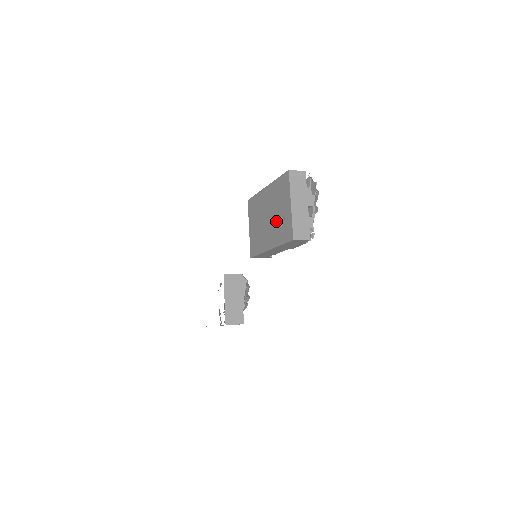
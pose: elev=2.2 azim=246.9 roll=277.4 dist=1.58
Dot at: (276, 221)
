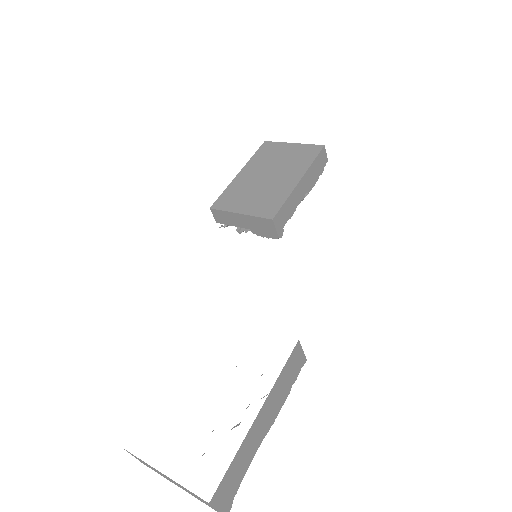
Dot at: (285, 164)
